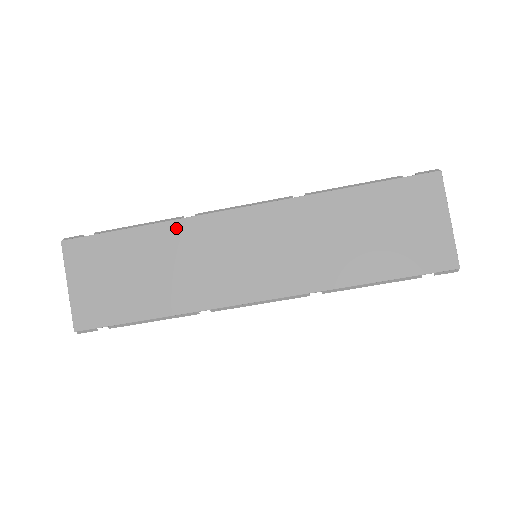
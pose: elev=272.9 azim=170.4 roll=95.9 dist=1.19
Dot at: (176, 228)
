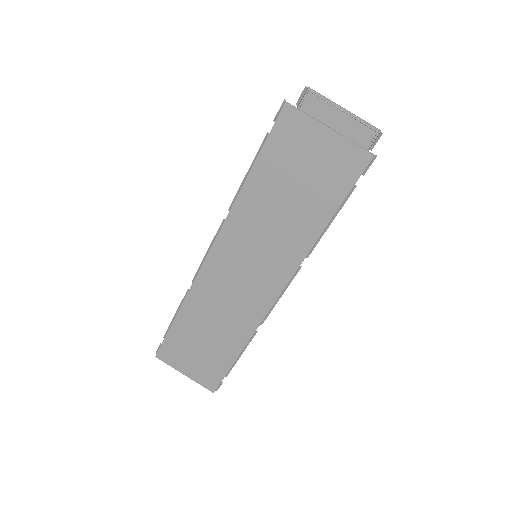
Dot at: (192, 301)
